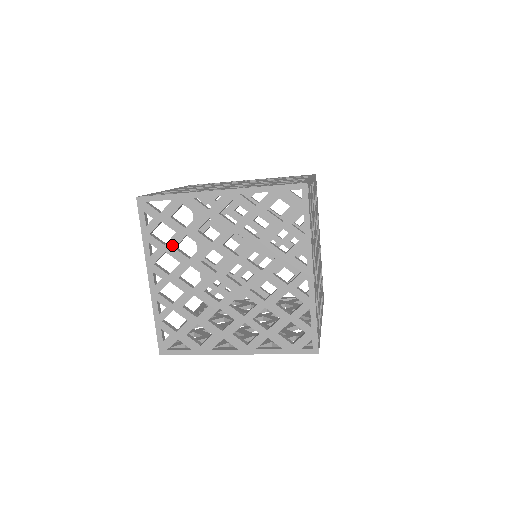
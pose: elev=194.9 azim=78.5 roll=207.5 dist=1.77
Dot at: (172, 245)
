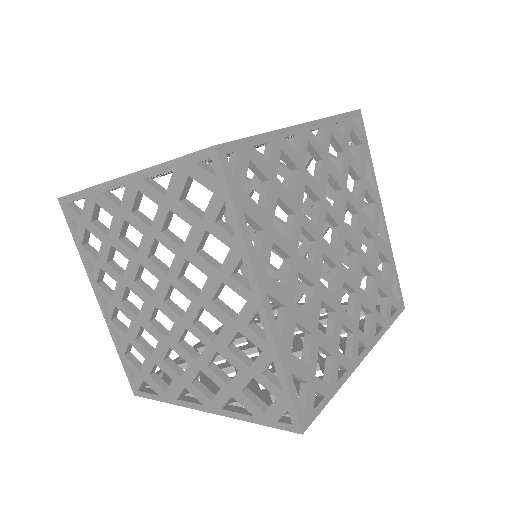
Dot at: (103, 259)
